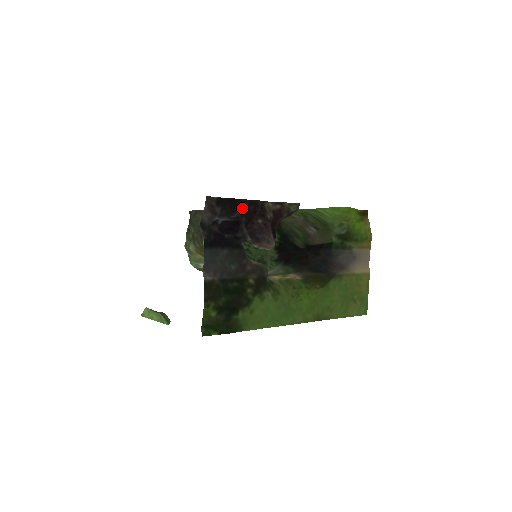
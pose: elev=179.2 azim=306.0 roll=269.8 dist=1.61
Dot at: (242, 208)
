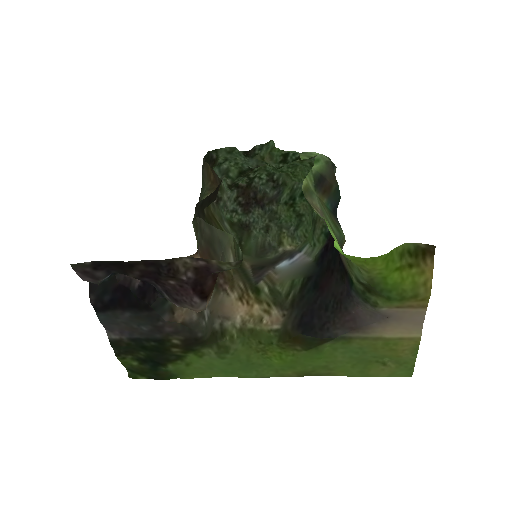
Dot at: (136, 270)
